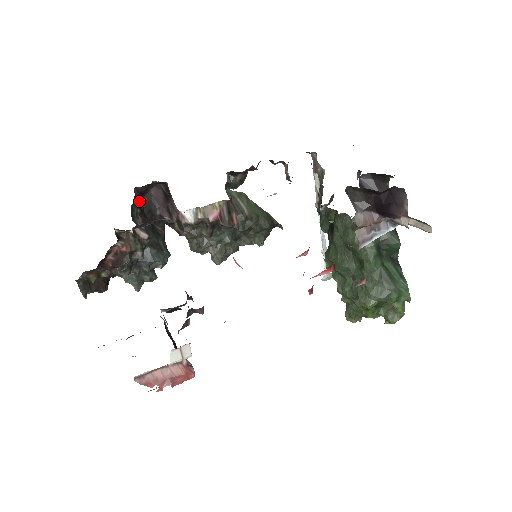
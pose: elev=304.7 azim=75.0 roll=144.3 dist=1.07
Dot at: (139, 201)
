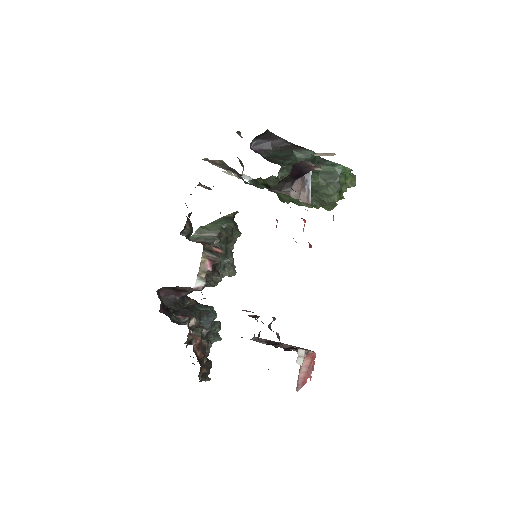
Dot at: (167, 311)
